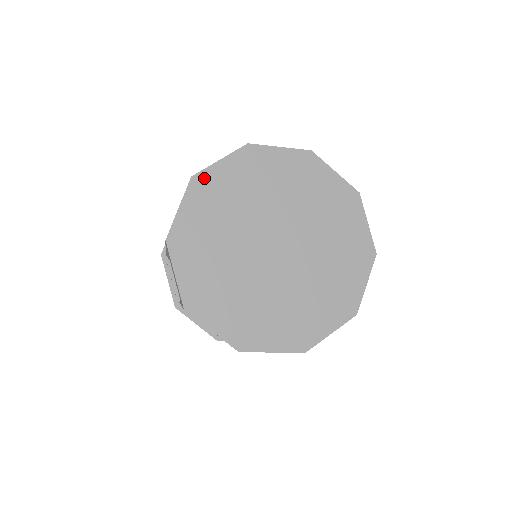
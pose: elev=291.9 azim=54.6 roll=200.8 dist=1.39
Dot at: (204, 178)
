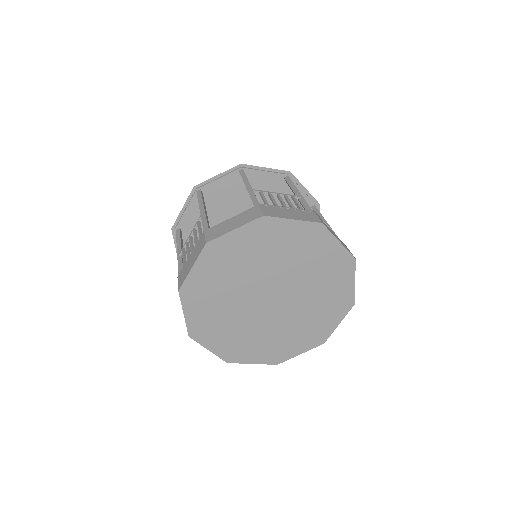
Dot at: (218, 244)
